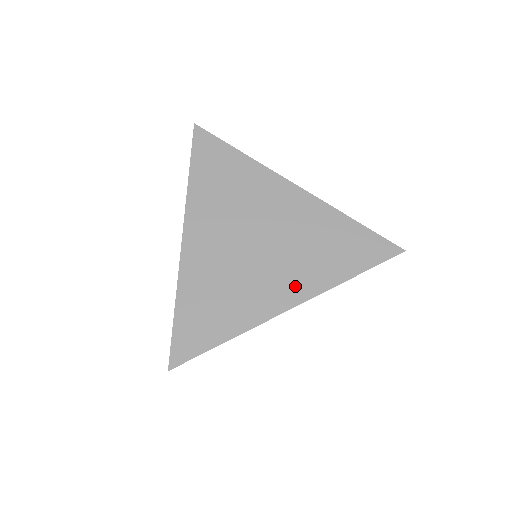
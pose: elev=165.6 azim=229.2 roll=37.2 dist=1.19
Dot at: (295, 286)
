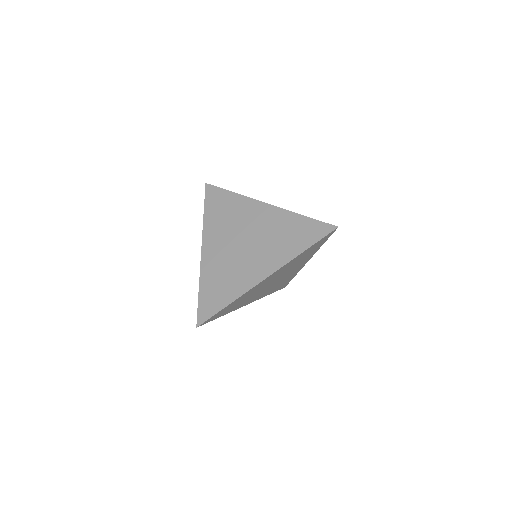
Dot at: (268, 264)
